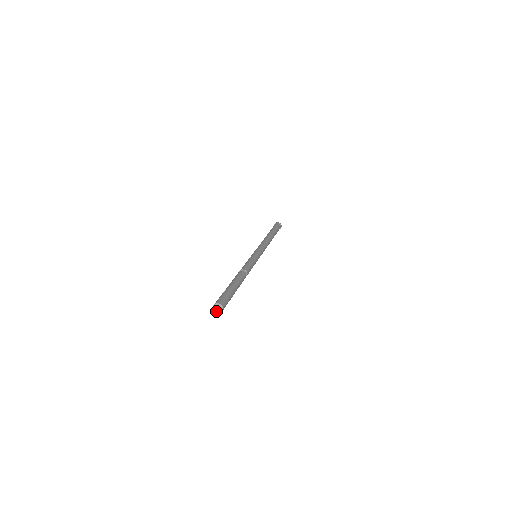
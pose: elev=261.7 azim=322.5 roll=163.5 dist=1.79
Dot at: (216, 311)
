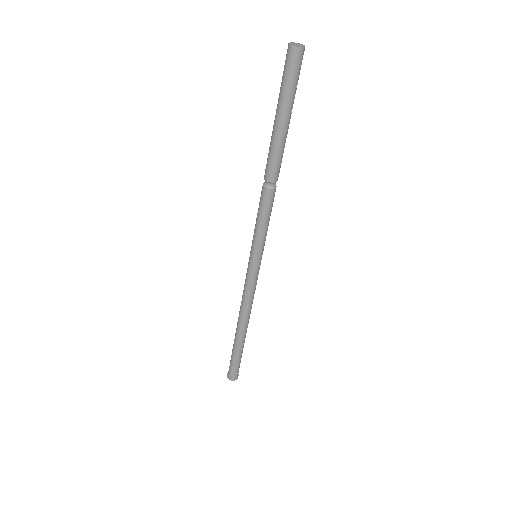
Dot at: (297, 46)
